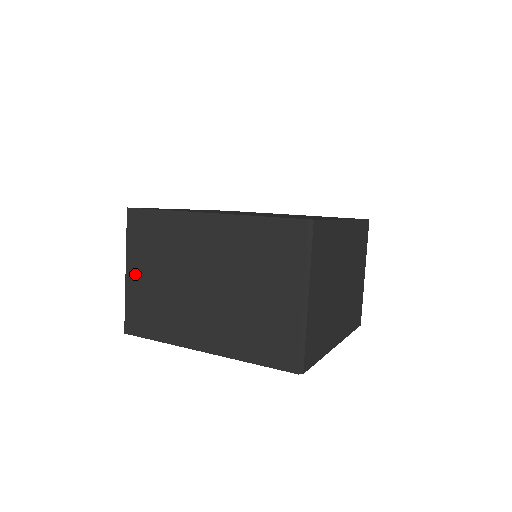
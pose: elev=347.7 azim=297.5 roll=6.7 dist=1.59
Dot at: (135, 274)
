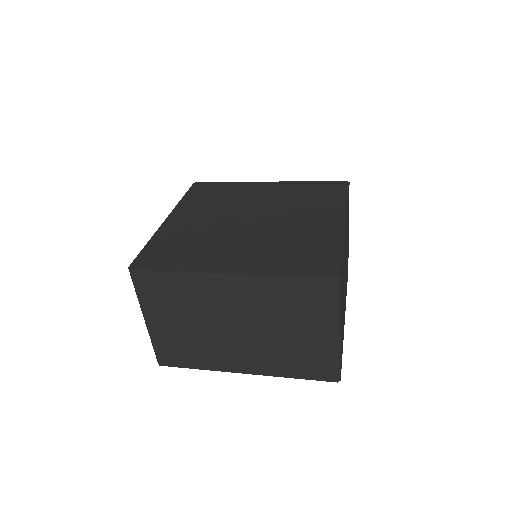
Dot at: (157, 323)
